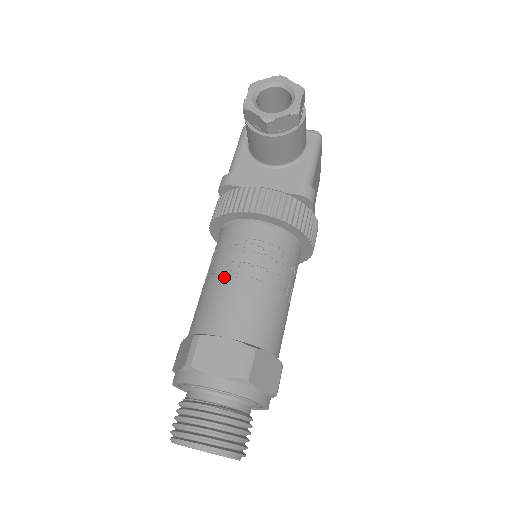
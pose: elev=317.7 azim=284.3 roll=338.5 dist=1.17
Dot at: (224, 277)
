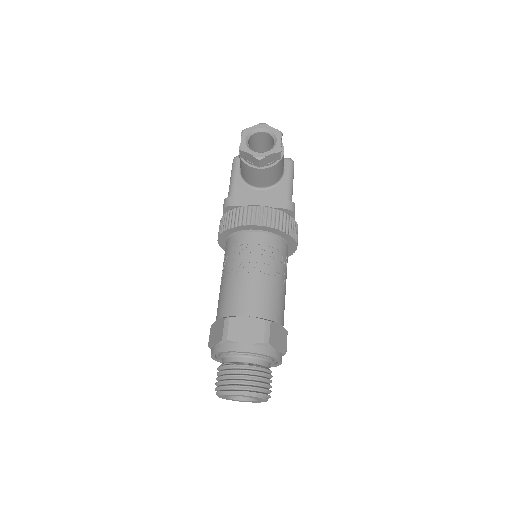
Dot at: (239, 274)
